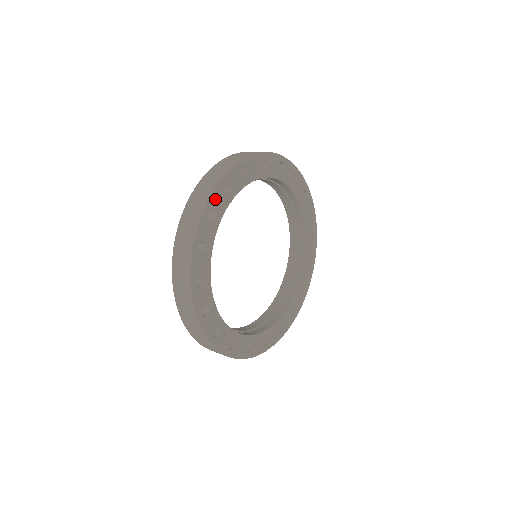
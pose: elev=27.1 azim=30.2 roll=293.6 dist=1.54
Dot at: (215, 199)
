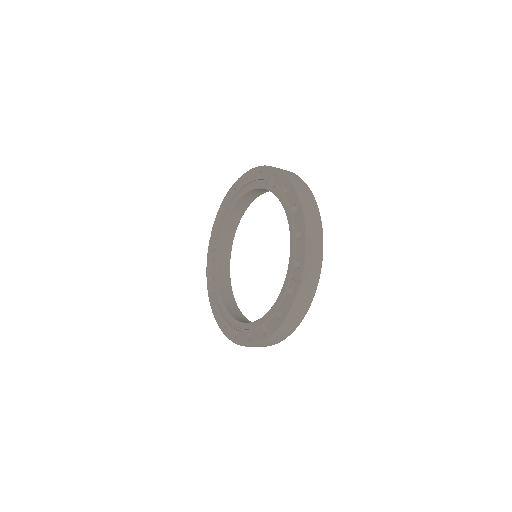
Dot at: occluded
